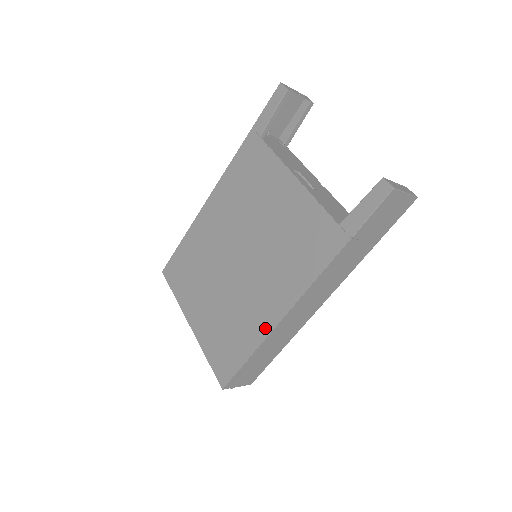
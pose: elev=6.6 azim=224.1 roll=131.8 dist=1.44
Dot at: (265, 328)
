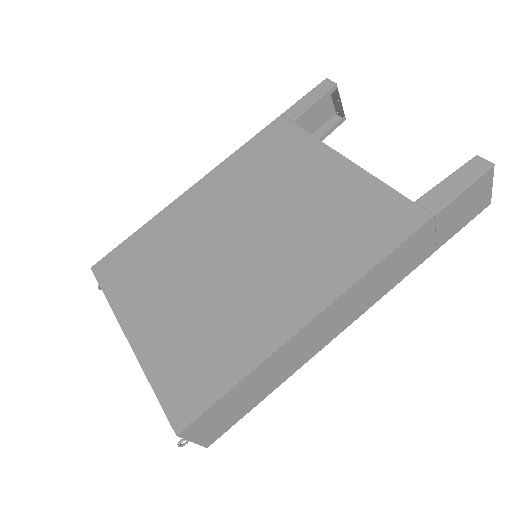
Dot at: (281, 332)
